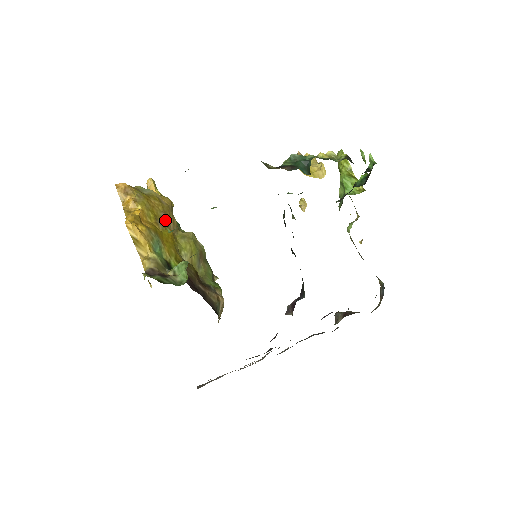
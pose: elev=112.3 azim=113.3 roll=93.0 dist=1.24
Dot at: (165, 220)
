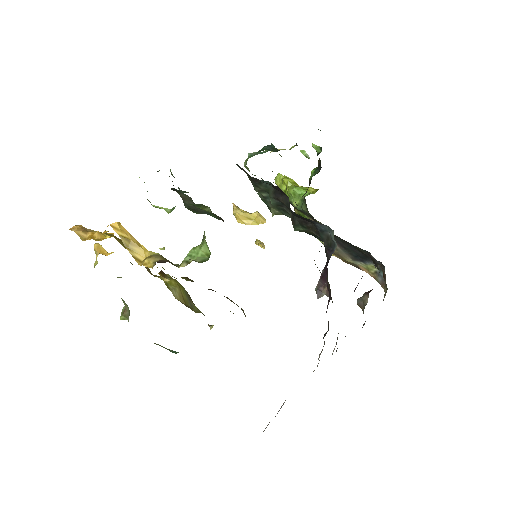
Dot at: occluded
